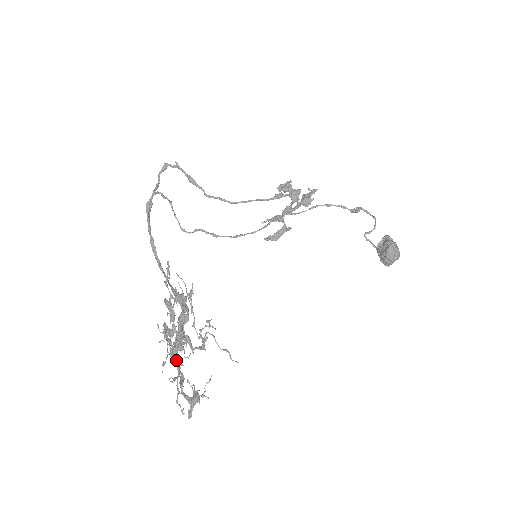
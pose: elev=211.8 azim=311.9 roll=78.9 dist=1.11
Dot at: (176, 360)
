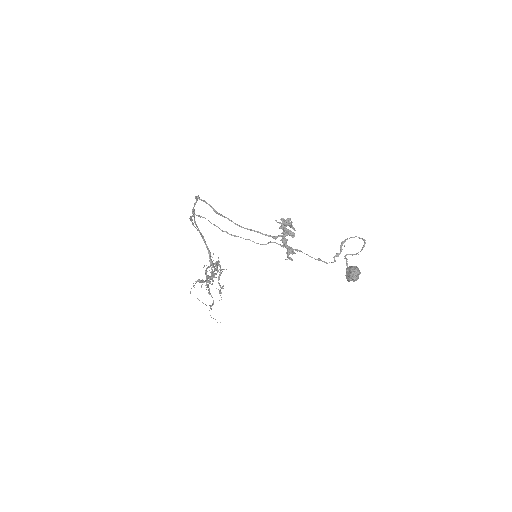
Dot at: occluded
